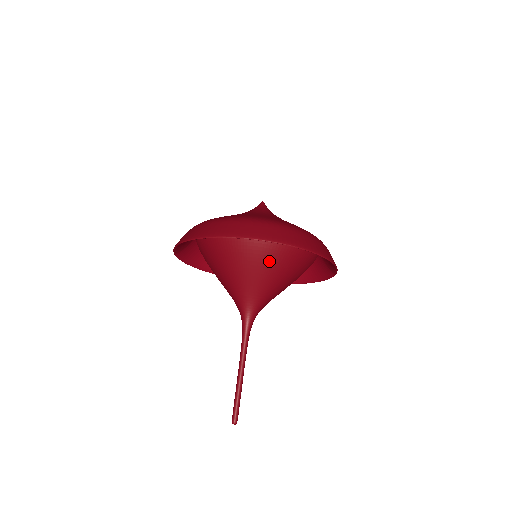
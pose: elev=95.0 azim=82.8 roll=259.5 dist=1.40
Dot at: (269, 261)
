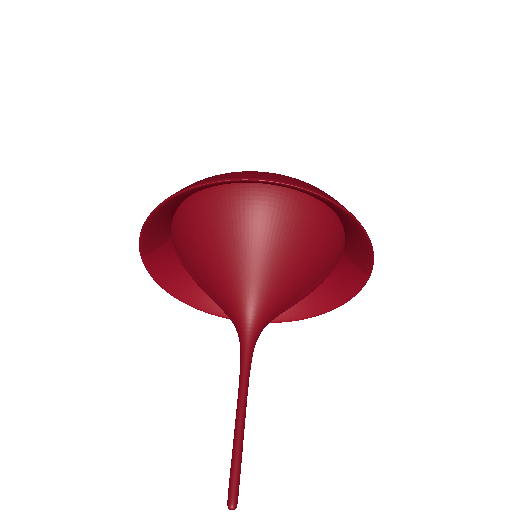
Dot at: (277, 234)
